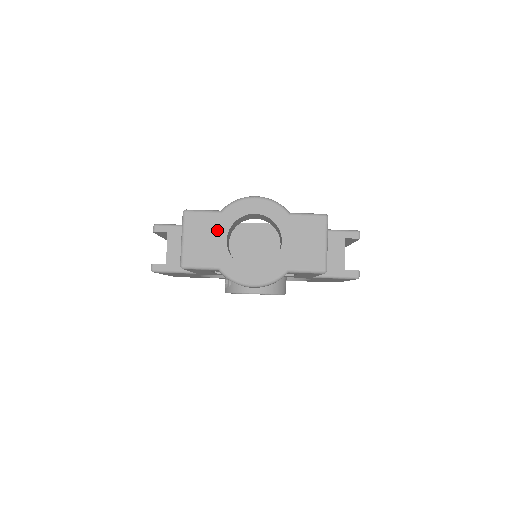
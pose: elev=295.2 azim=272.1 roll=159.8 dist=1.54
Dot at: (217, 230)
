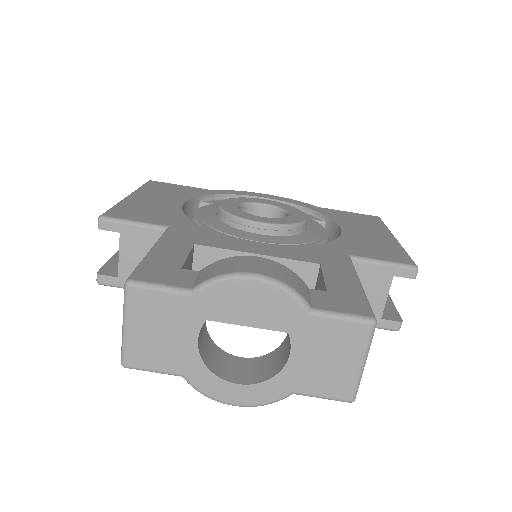
Dot at: (183, 322)
